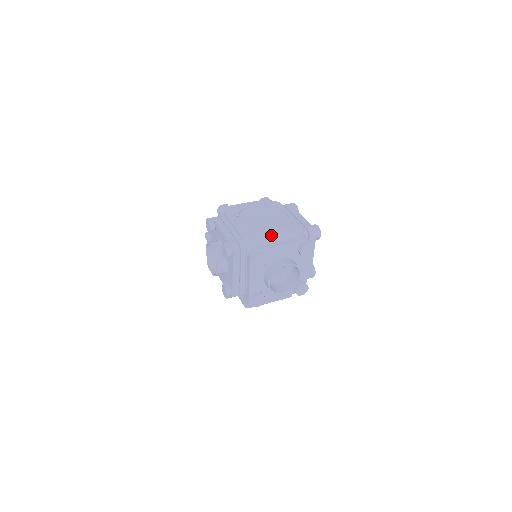
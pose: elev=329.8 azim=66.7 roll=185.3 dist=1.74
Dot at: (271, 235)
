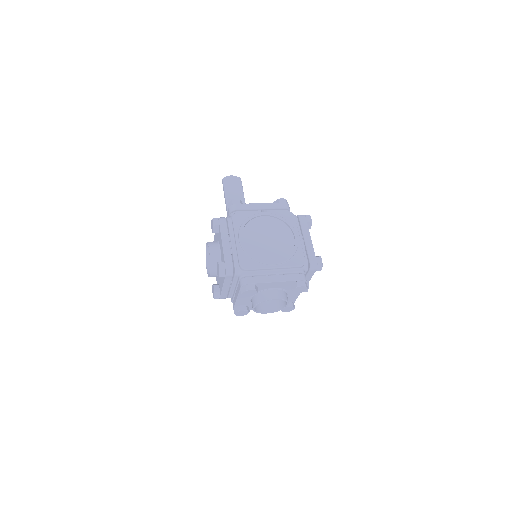
Dot at: (269, 267)
